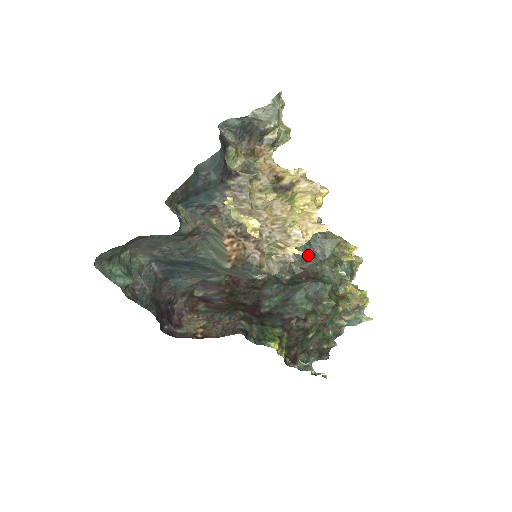
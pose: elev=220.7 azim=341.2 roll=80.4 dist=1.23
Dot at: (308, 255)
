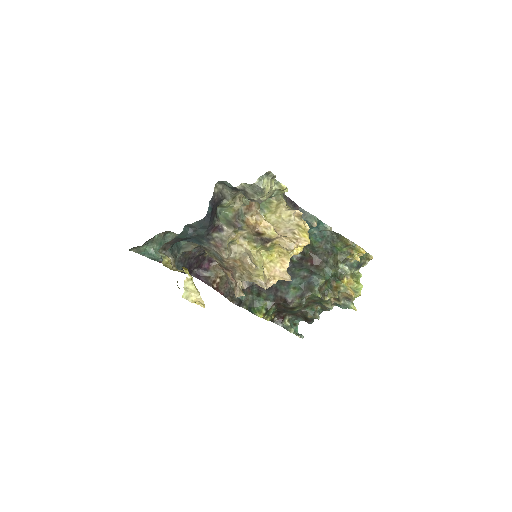
Dot at: (318, 246)
